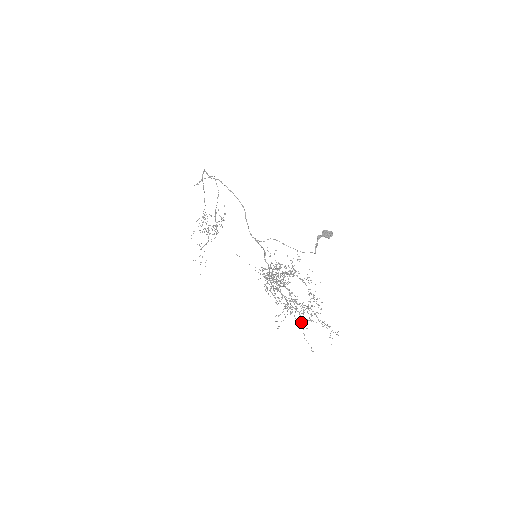
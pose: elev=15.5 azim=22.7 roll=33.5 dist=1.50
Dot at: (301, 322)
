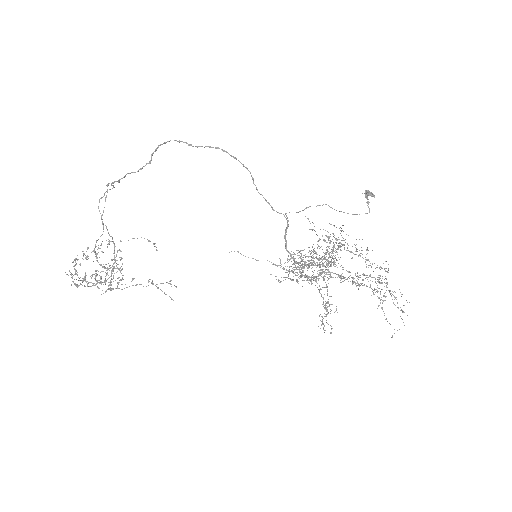
Dot at: (378, 297)
